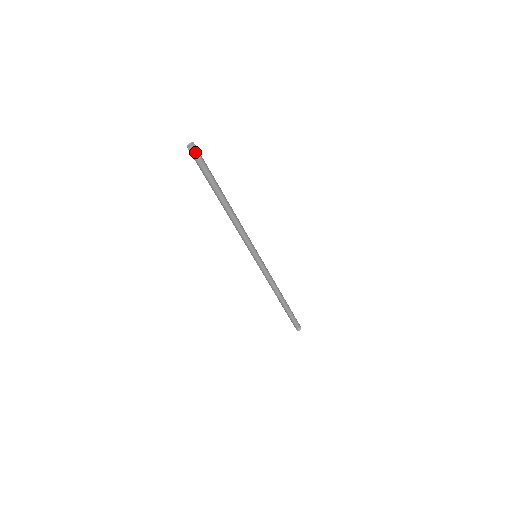
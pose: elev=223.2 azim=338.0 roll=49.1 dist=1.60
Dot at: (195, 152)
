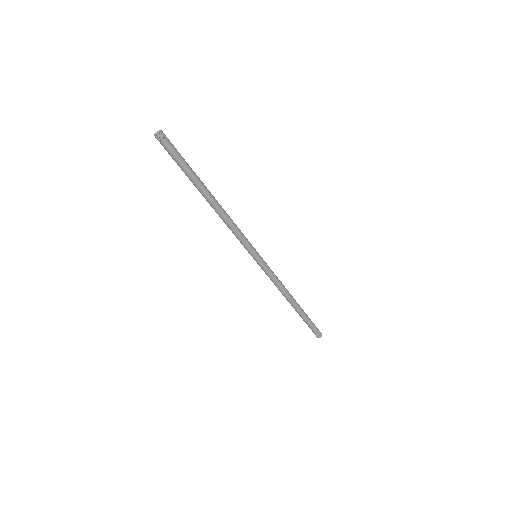
Dot at: (164, 141)
